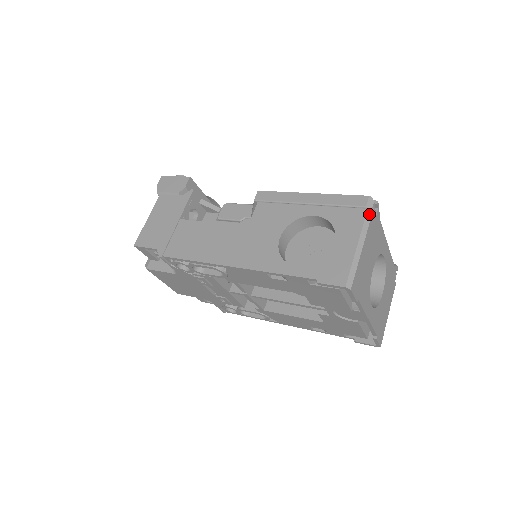
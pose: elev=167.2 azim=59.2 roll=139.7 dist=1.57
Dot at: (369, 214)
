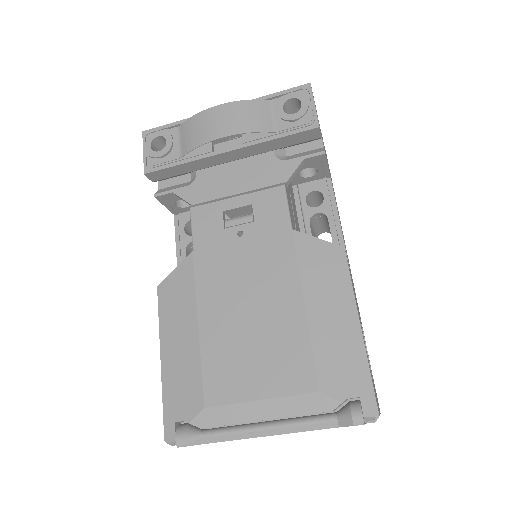
Dot at: occluded
